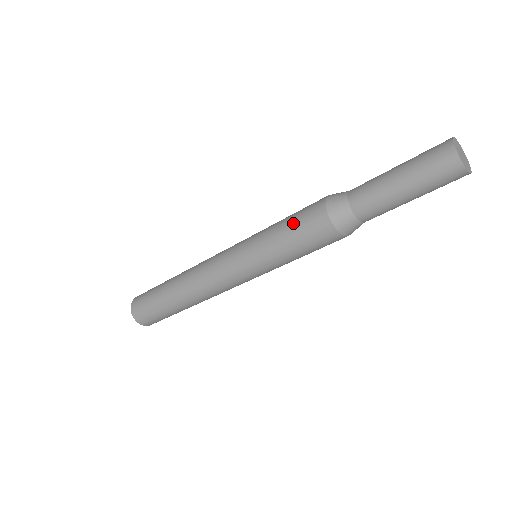
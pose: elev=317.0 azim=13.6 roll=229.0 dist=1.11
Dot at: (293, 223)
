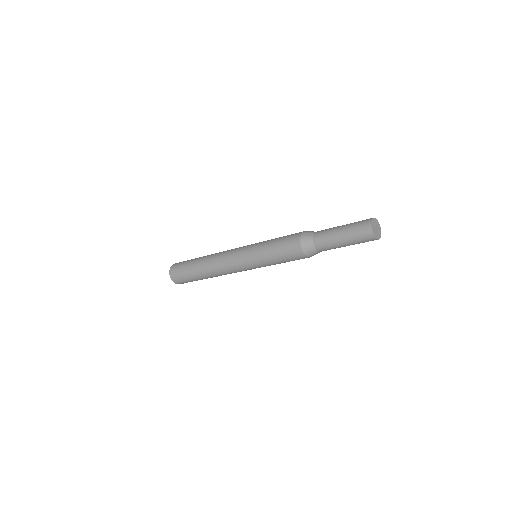
Dot at: (283, 237)
